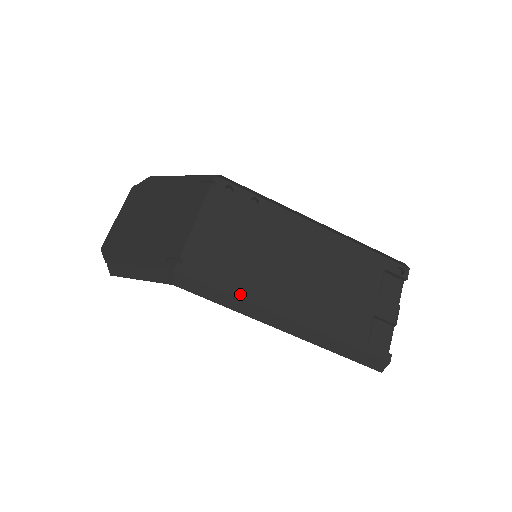
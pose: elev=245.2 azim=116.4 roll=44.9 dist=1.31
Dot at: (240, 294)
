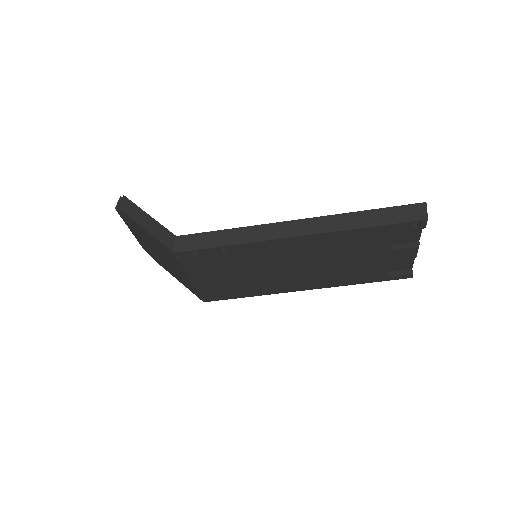
Dot at: (259, 294)
